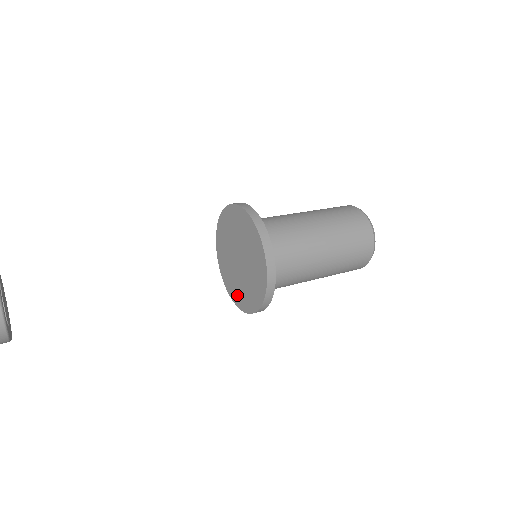
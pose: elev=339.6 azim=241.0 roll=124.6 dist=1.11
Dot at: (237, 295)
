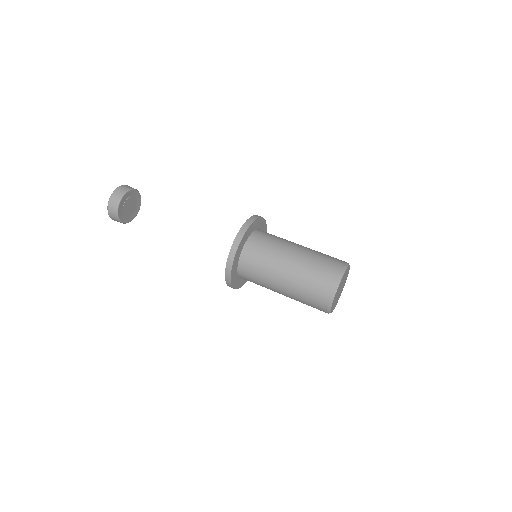
Dot at: occluded
